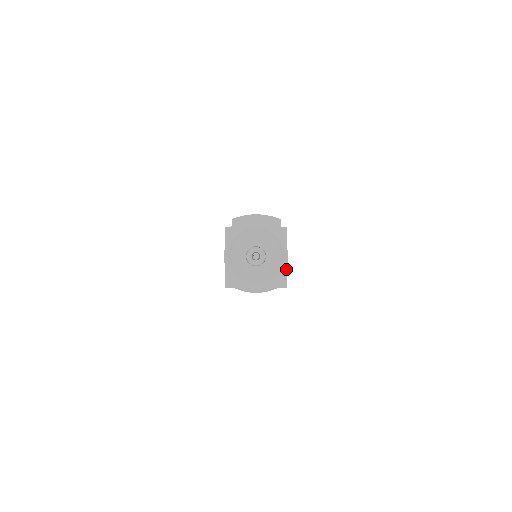
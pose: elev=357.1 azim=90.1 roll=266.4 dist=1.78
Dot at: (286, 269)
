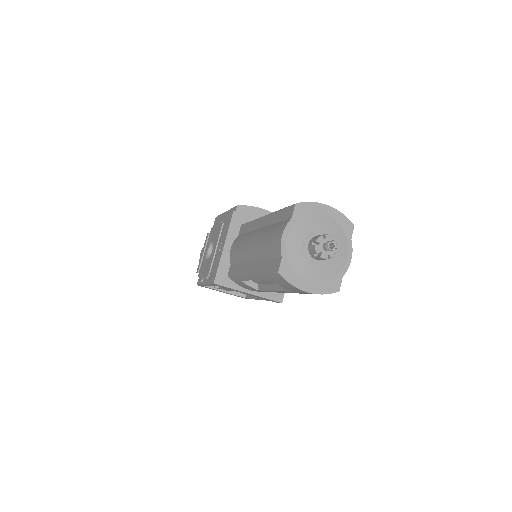
Dot at: occluded
